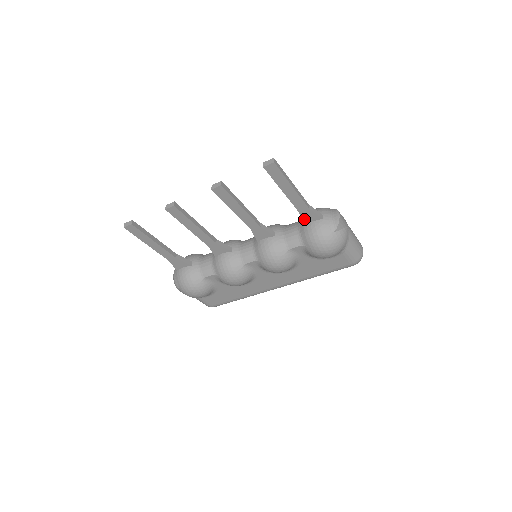
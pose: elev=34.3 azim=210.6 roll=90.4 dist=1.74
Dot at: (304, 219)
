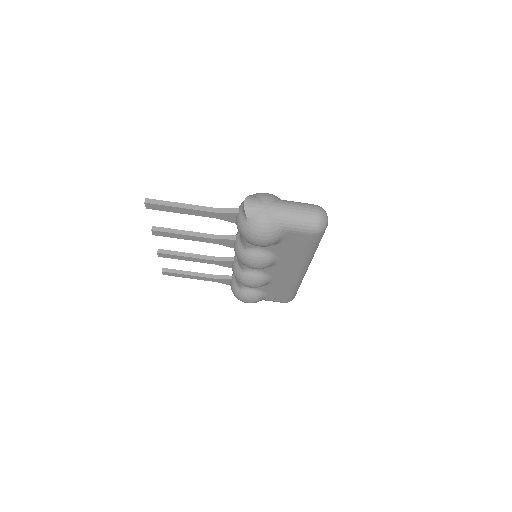
Dot at: (228, 220)
